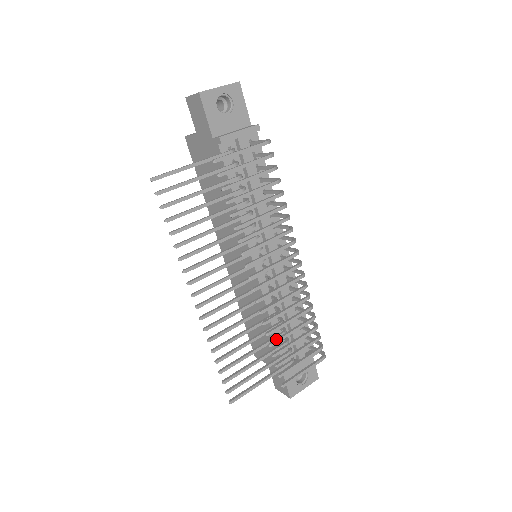
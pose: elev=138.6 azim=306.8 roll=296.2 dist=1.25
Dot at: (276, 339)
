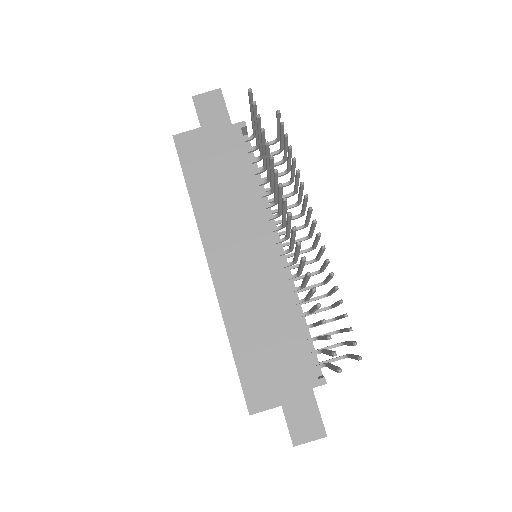
Dot at: occluded
